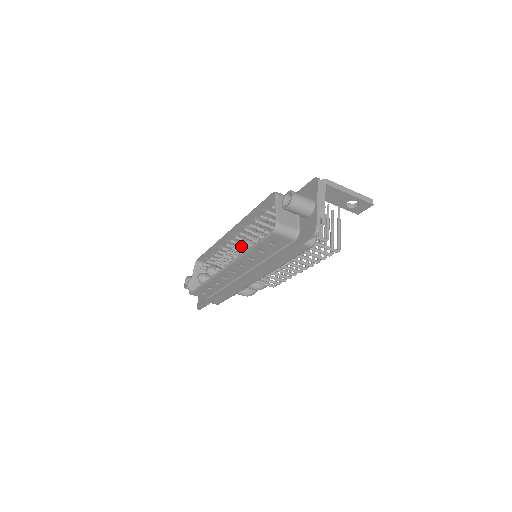
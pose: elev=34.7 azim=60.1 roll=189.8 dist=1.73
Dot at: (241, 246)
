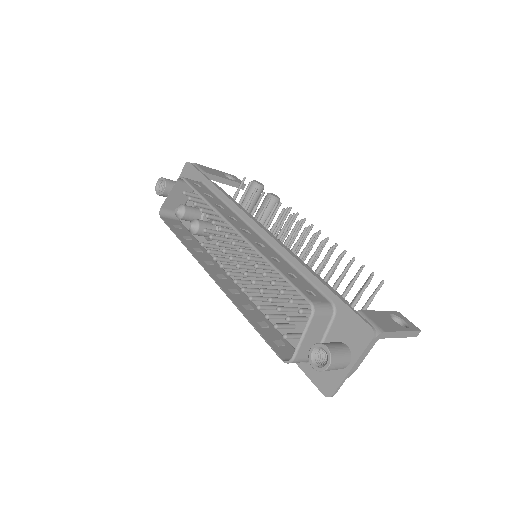
Dot at: (242, 268)
